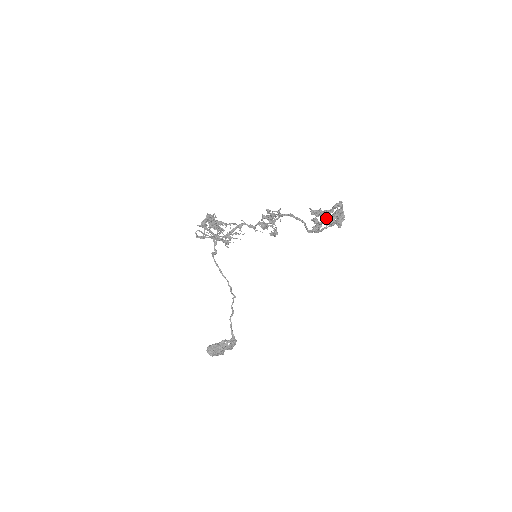
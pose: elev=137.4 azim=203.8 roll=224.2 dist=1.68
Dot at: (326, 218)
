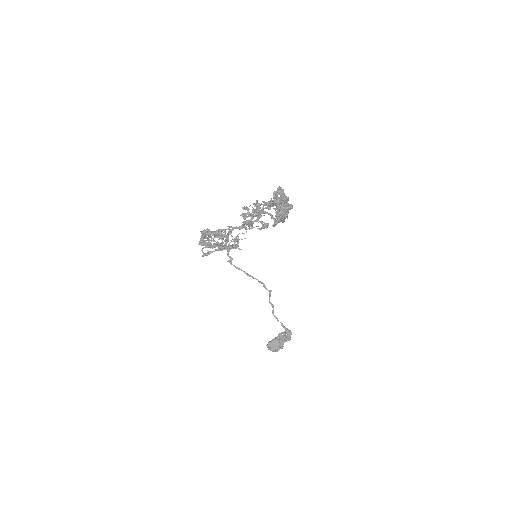
Dot at: occluded
